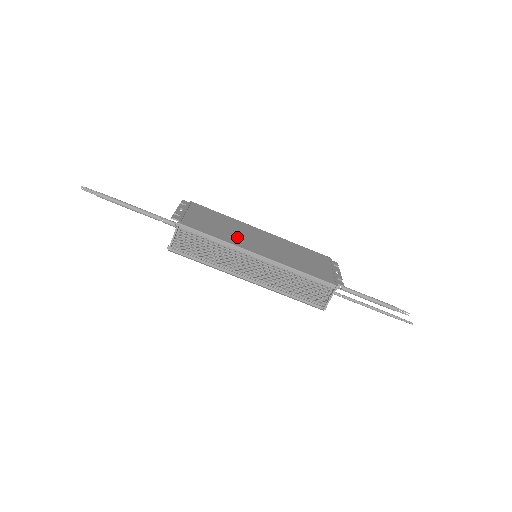
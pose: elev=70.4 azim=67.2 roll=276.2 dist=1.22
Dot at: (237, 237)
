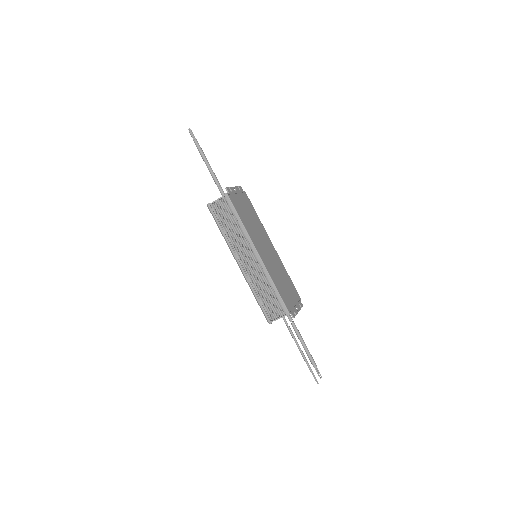
Dot at: (254, 233)
